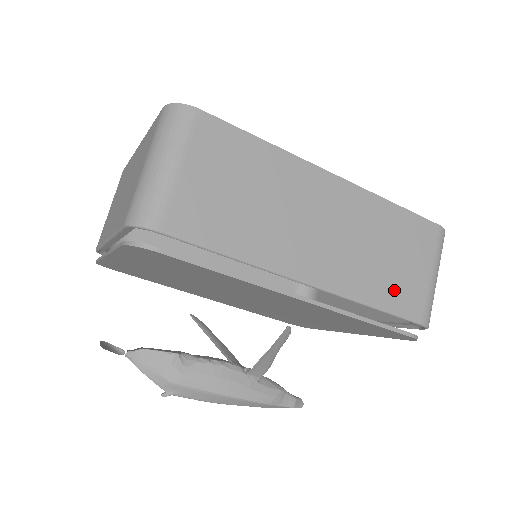
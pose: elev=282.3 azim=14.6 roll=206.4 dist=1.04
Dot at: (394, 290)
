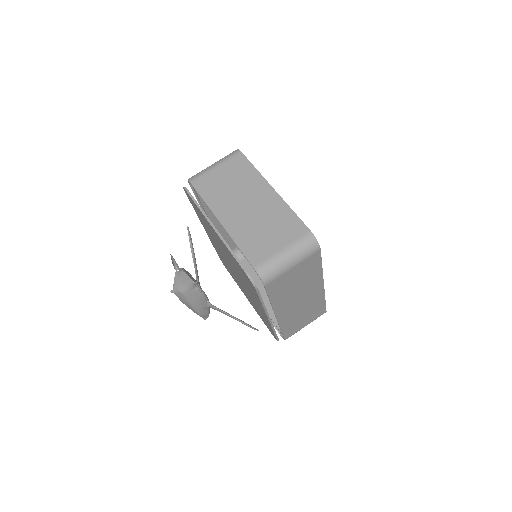
Dot at: (292, 327)
